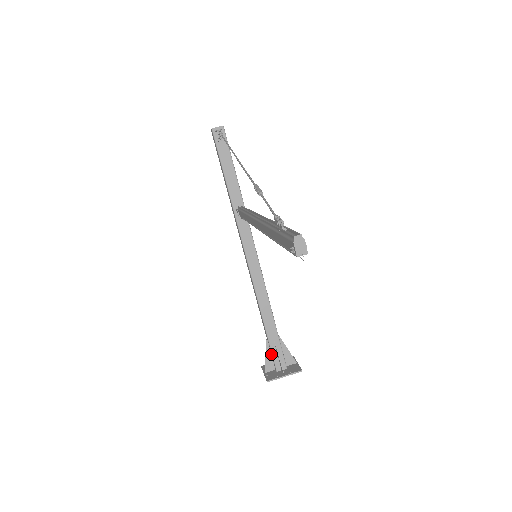
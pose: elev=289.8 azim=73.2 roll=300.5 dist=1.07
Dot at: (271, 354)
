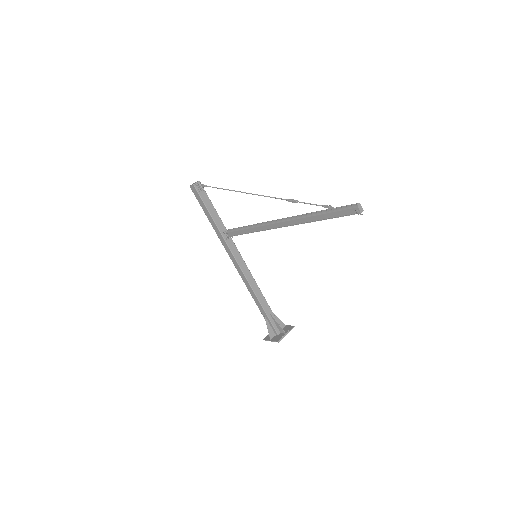
Dot at: (270, 325)
